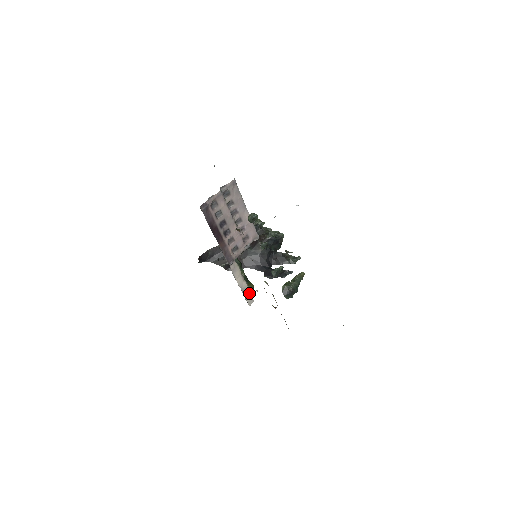
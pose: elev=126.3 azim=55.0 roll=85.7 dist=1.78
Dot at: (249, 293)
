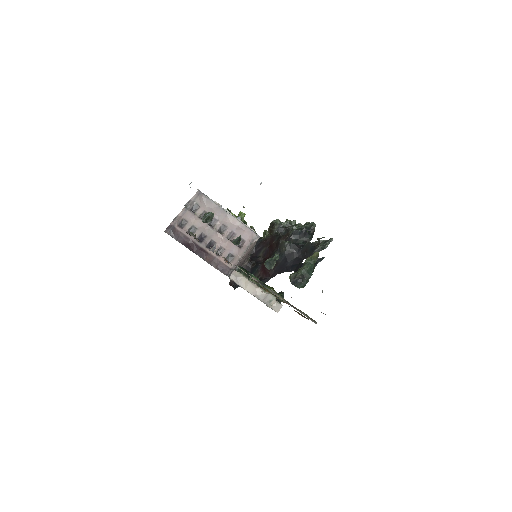
Dot at: (269, 298)
